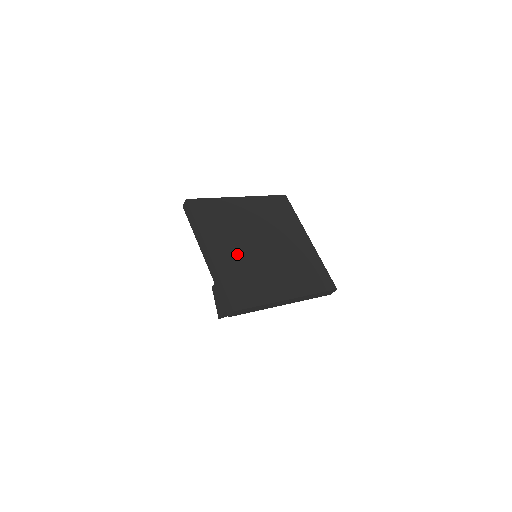
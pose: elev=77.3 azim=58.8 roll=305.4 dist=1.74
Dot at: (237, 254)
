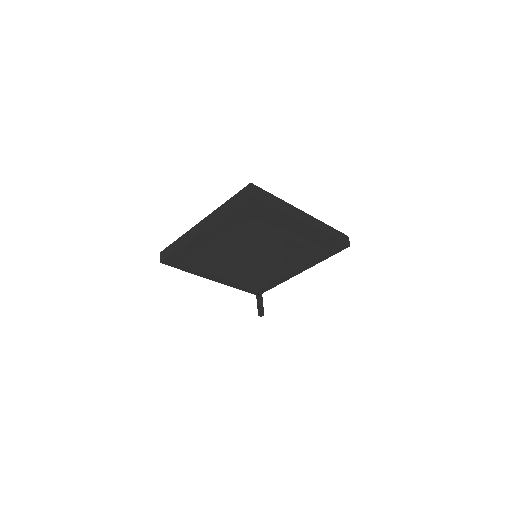
Dot at: occluded
